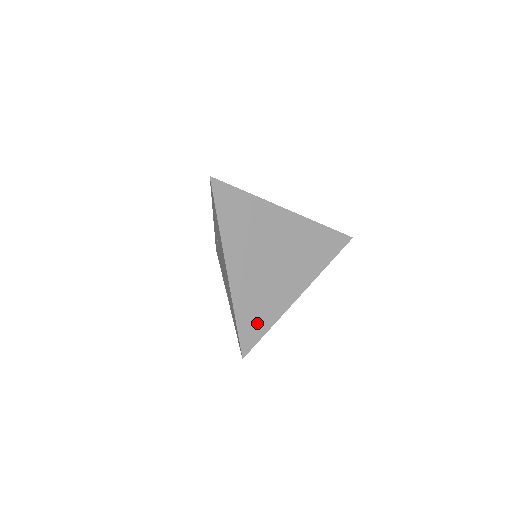
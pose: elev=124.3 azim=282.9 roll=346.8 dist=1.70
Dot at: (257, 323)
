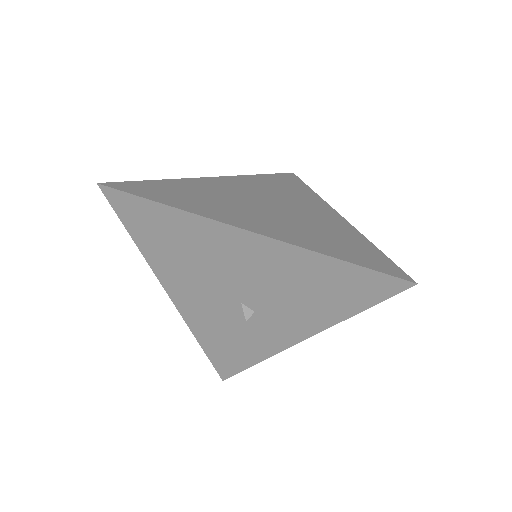
Dot at: (166, 195)
